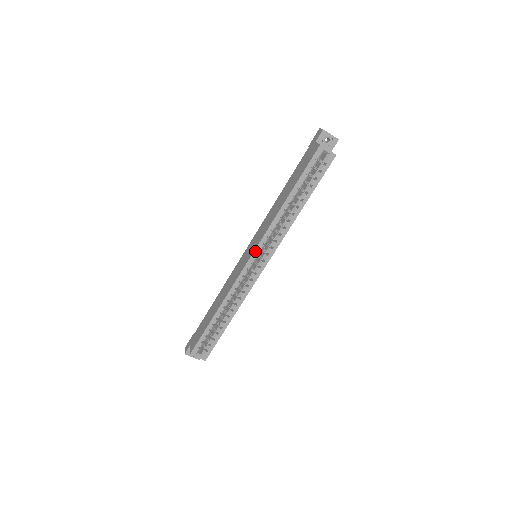
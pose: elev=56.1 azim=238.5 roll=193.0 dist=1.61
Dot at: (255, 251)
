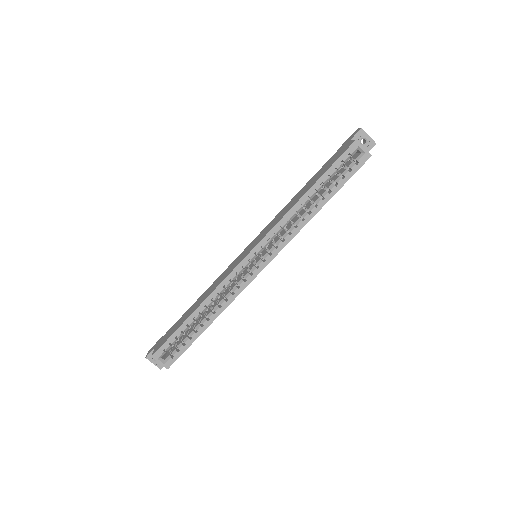
Dot at: (257, 246)
